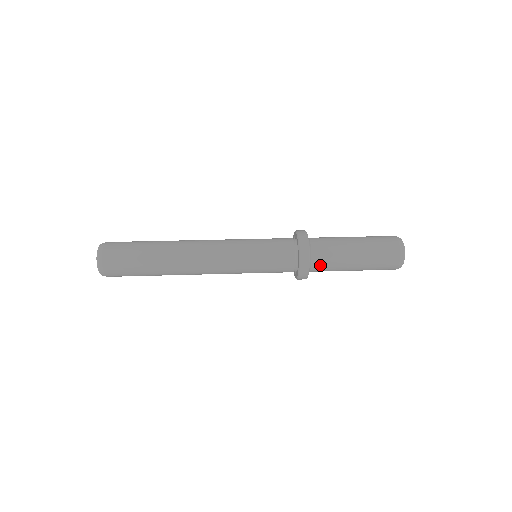
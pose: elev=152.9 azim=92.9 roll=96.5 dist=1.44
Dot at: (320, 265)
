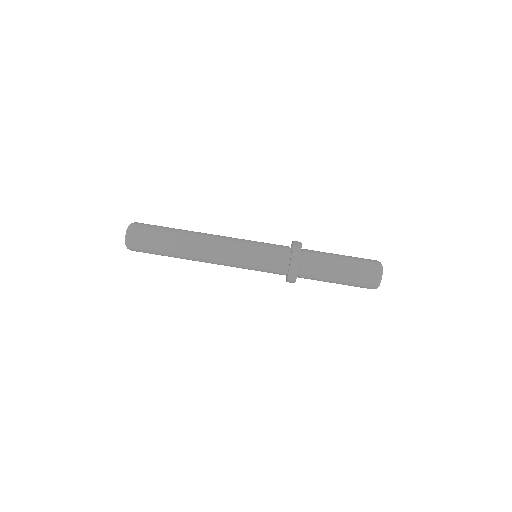
Dot at: (306, 278)
